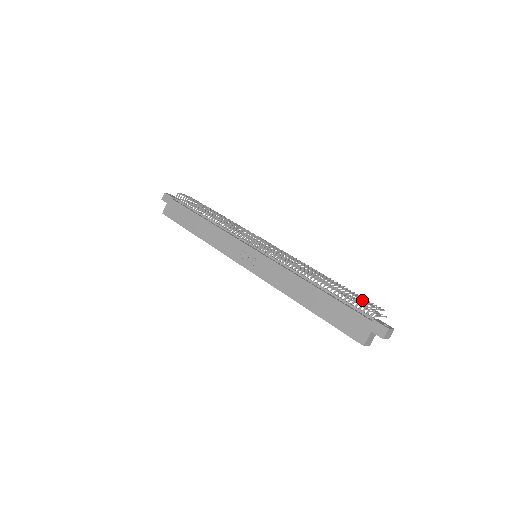
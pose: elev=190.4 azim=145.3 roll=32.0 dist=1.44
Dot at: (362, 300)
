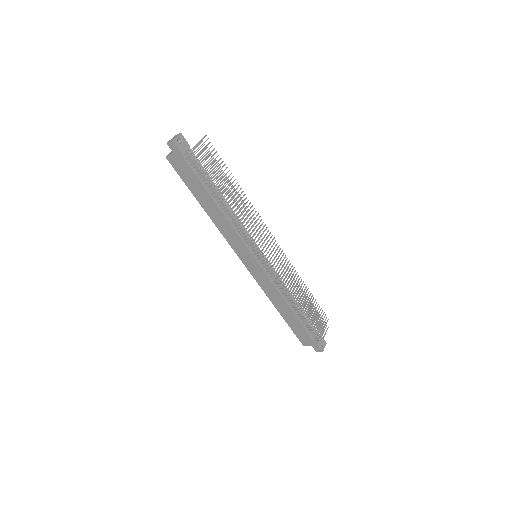
Dot at: occluded
